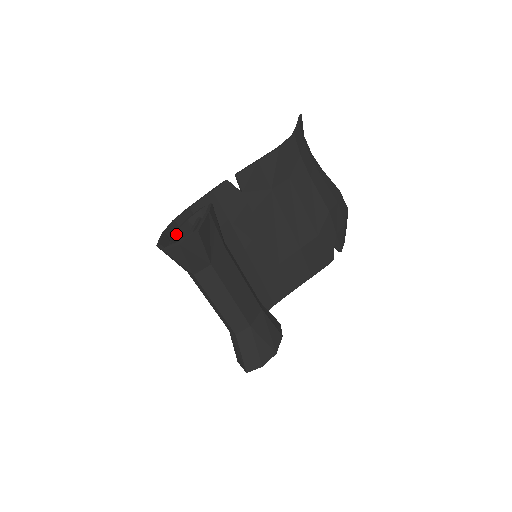
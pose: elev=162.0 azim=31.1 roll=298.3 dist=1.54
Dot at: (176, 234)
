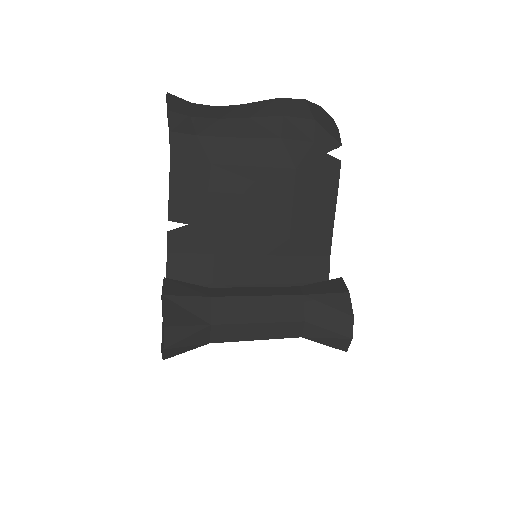
Dot at: occluded
